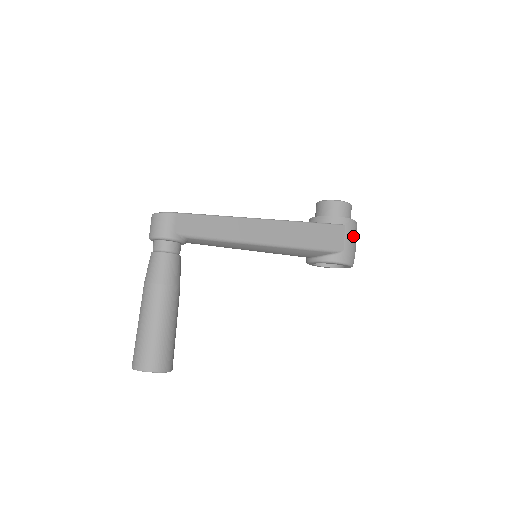
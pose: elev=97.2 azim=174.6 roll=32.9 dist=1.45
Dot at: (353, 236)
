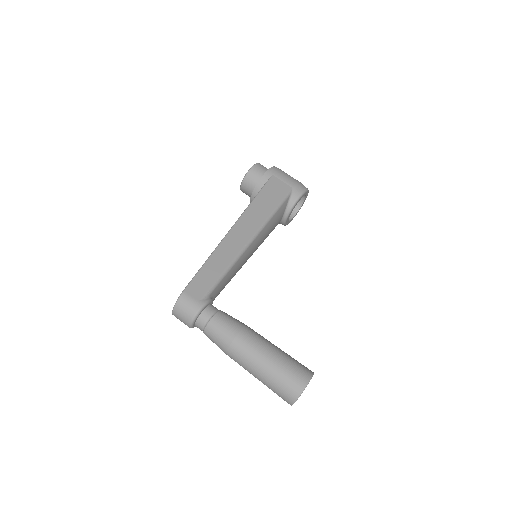
Dot at: (285, 175)
